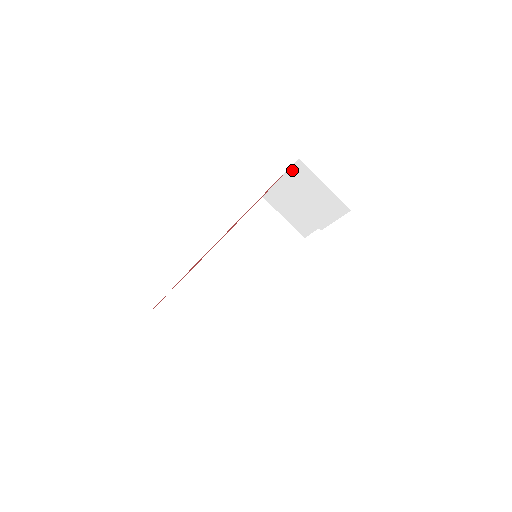
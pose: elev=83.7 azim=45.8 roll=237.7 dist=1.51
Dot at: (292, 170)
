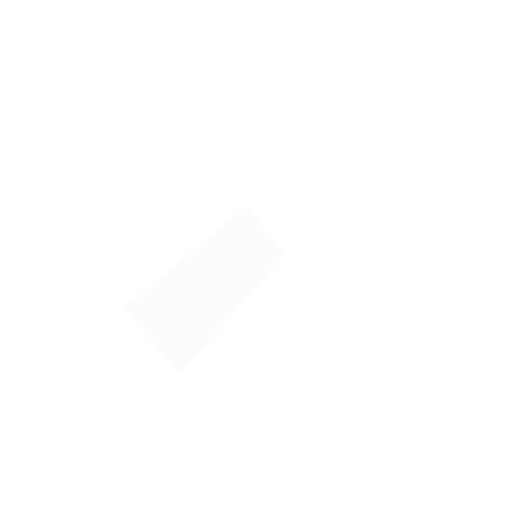
Dot at: (303, 171)
